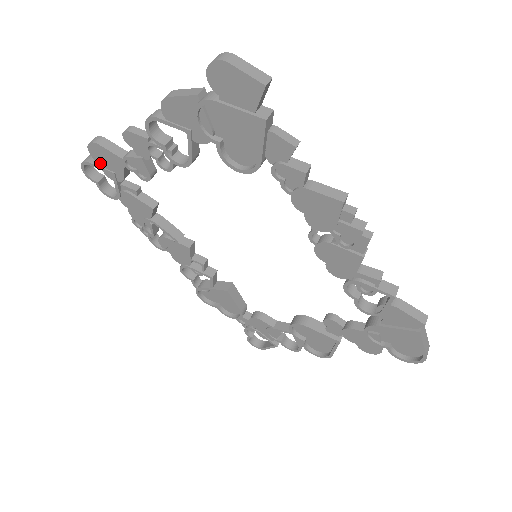
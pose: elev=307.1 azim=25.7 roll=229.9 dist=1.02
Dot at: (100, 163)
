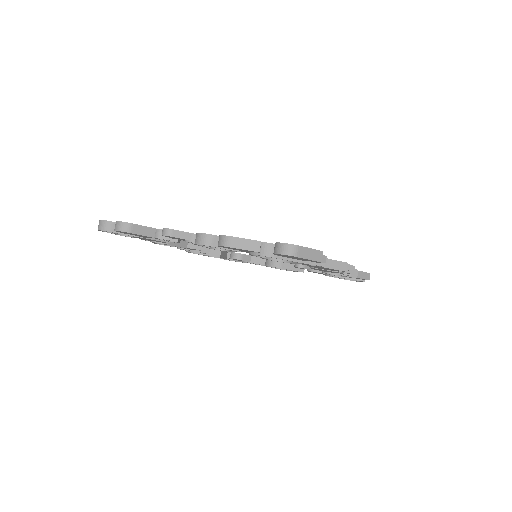
Dot at: (124, 233)
